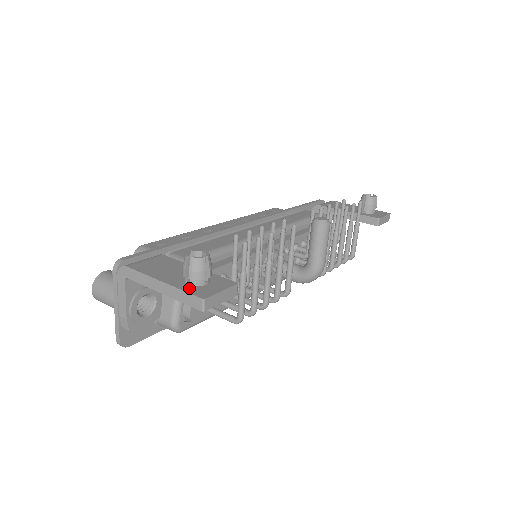
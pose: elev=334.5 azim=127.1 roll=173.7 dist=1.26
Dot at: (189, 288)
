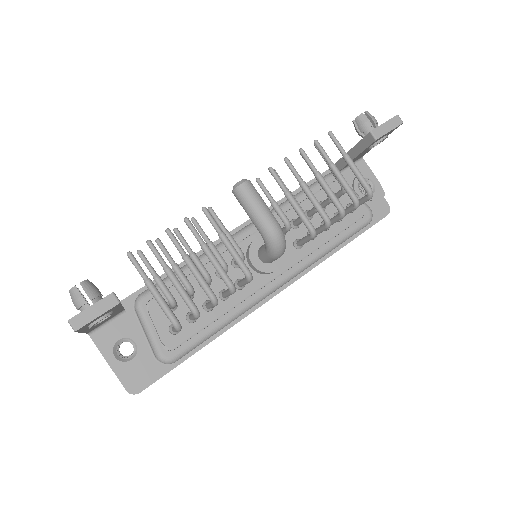
Dot at: occluded
